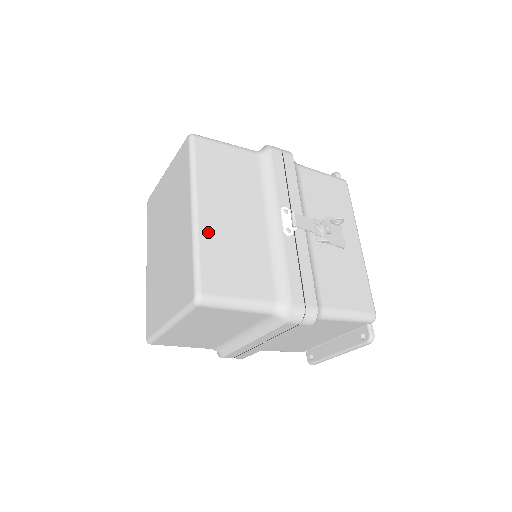
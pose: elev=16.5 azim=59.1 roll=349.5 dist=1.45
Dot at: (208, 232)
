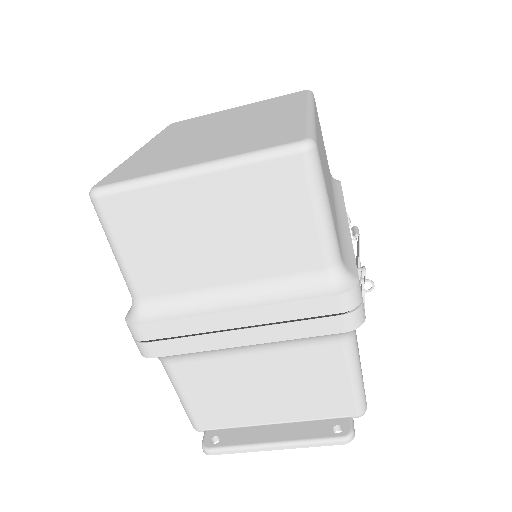
Dot at: (318, 134)
